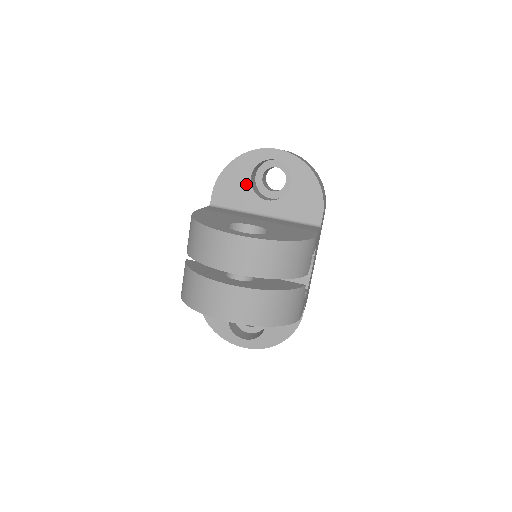
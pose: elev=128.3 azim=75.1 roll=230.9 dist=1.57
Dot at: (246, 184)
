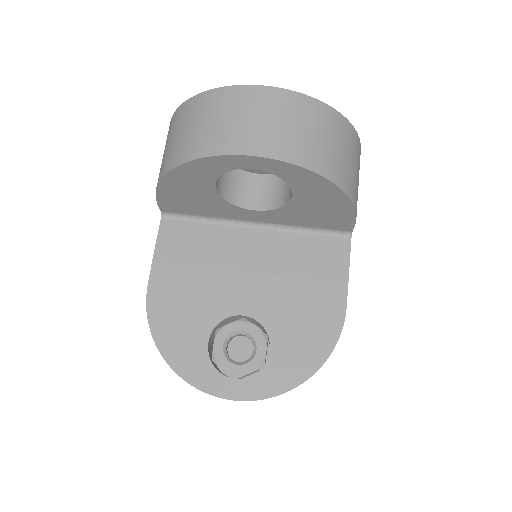
Dot at: (210, 195)
